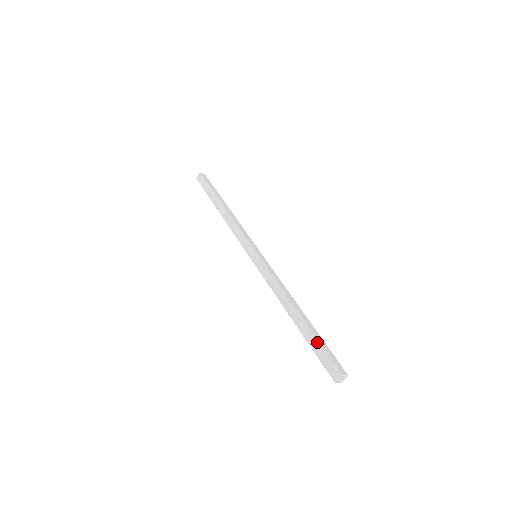
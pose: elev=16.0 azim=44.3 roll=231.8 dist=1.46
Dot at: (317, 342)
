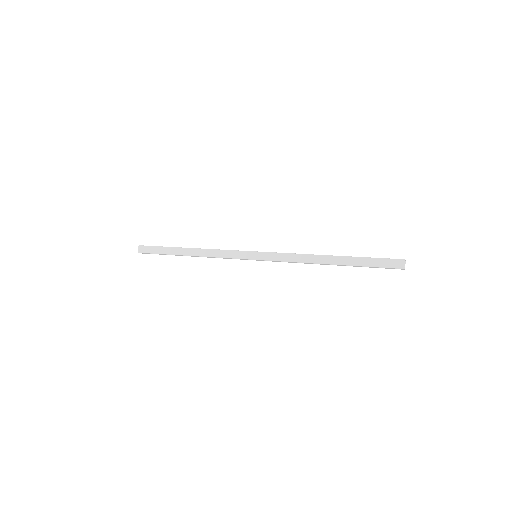
Dot at: (366, 258)
